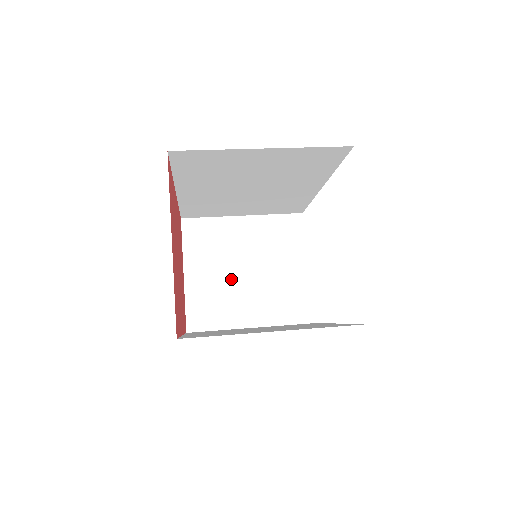
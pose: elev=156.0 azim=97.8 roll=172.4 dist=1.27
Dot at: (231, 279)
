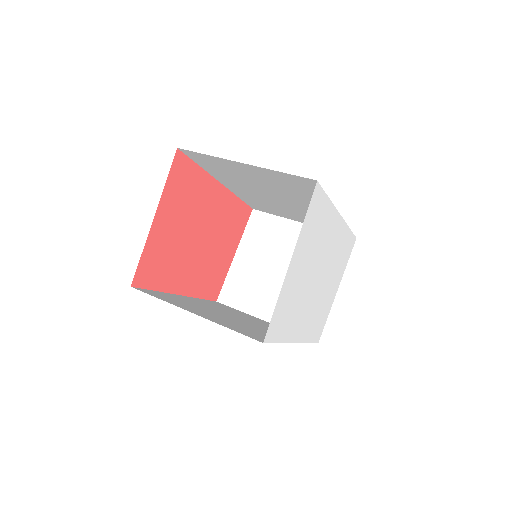
Dot at: (268, 273)
